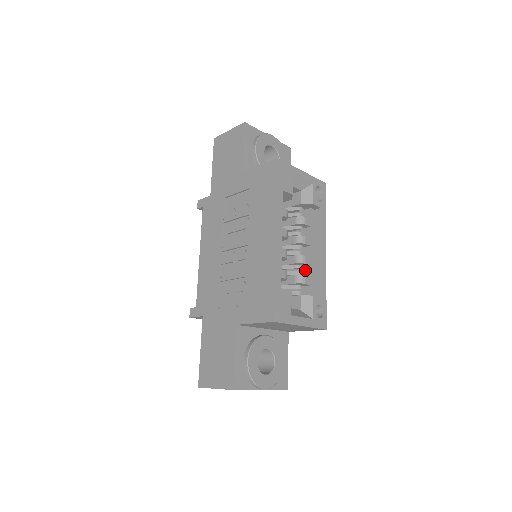
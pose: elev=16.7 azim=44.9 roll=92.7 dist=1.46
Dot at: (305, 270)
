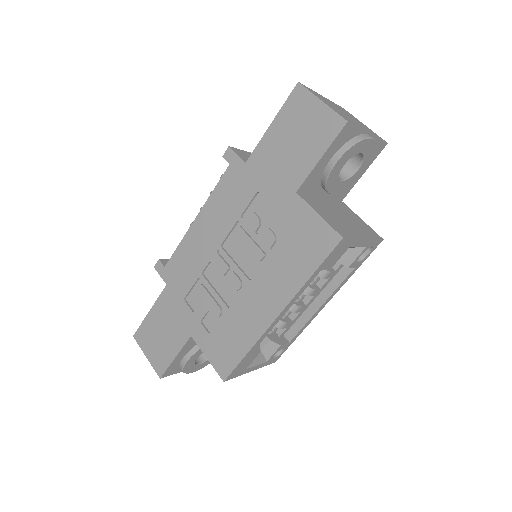
Dot at: occluded
